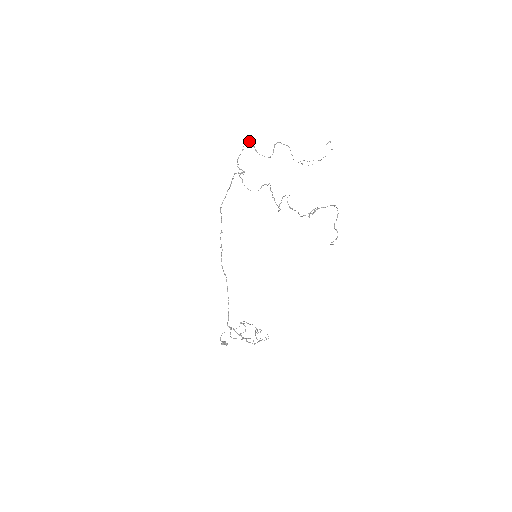
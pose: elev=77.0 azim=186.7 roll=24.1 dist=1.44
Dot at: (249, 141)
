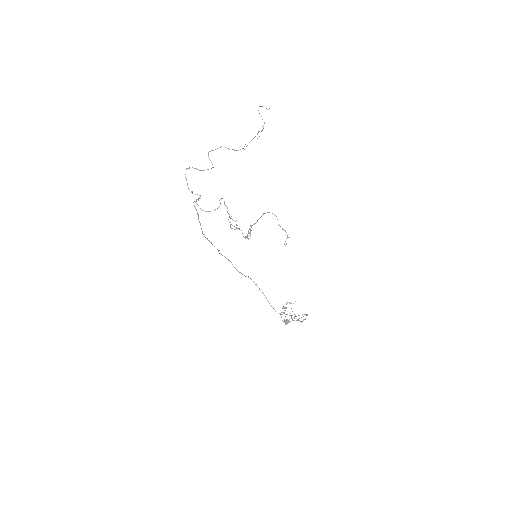
Dot at: occluded
